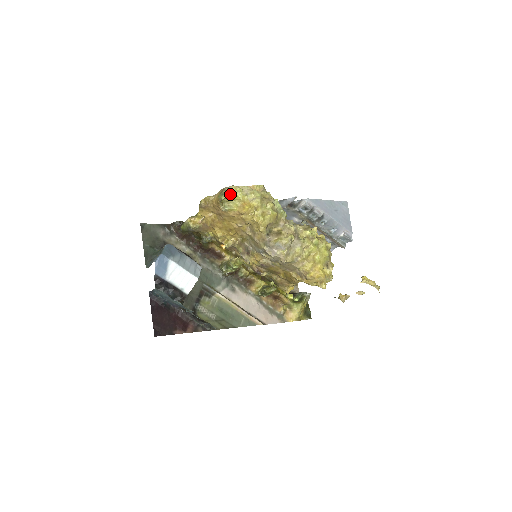
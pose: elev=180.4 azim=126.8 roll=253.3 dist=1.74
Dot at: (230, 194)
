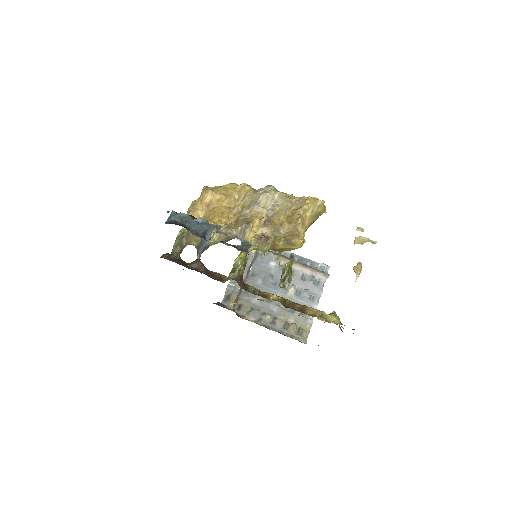
Dot at: (211, 188)
